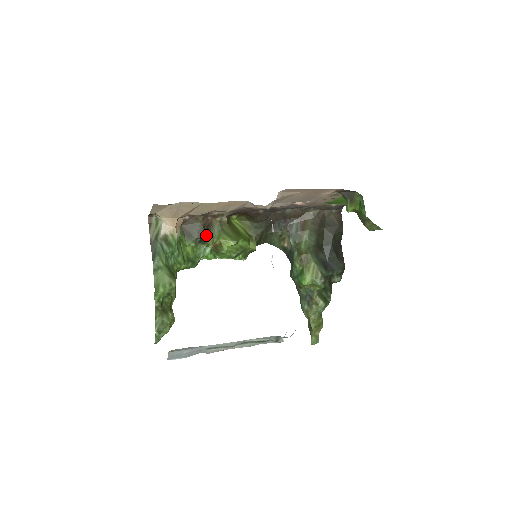
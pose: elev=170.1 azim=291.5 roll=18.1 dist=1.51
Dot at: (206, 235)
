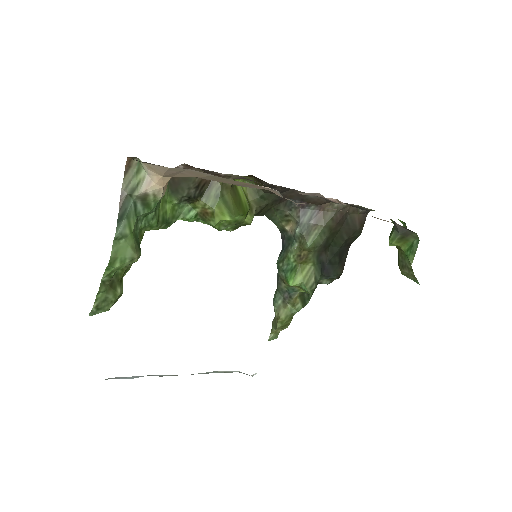
Dot at: (198, 195)
